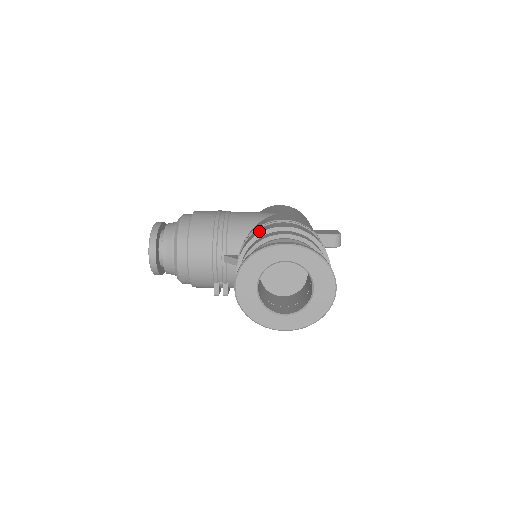
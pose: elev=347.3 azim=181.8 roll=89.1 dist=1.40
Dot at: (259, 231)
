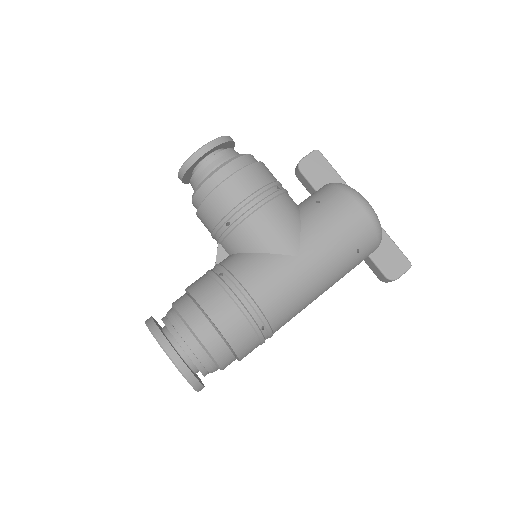
Dot at: (206, 296)
